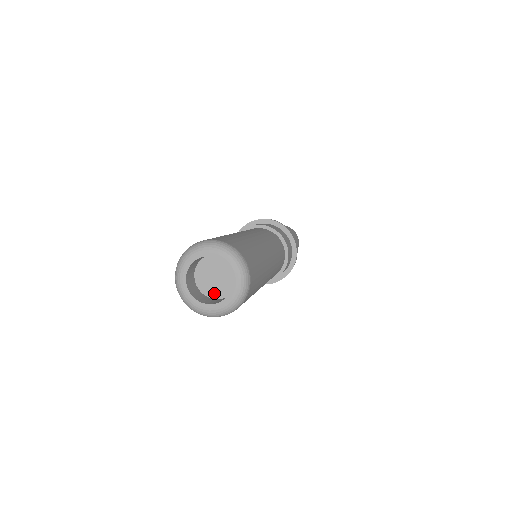
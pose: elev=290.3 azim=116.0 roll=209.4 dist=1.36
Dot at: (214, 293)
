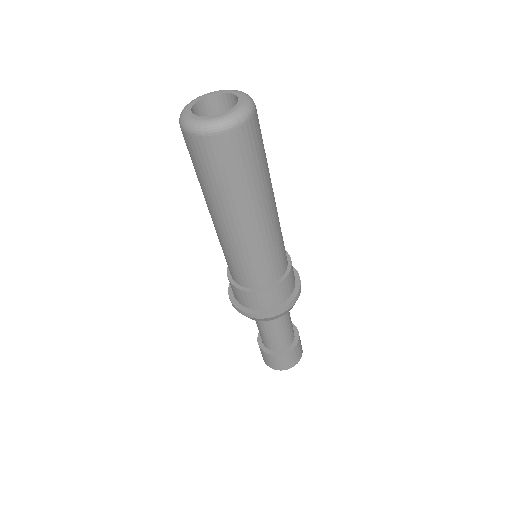
Dot at: occluded
